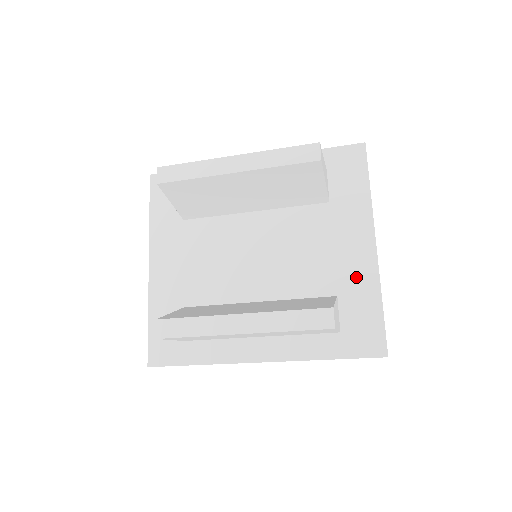
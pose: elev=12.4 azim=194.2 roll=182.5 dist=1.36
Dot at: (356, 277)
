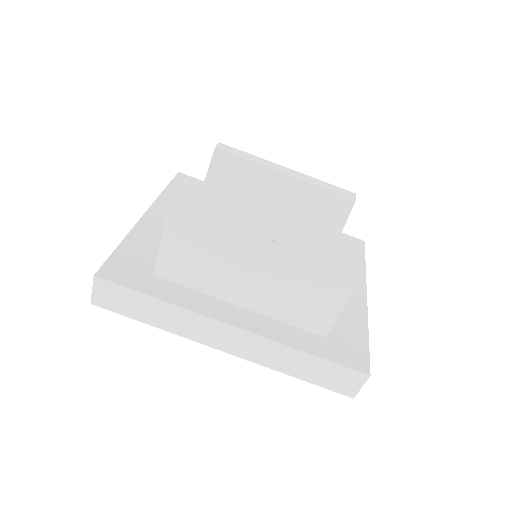
Dot at: (347, 307)
